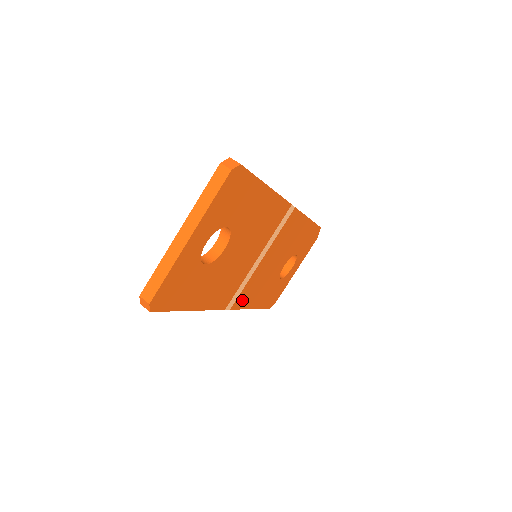
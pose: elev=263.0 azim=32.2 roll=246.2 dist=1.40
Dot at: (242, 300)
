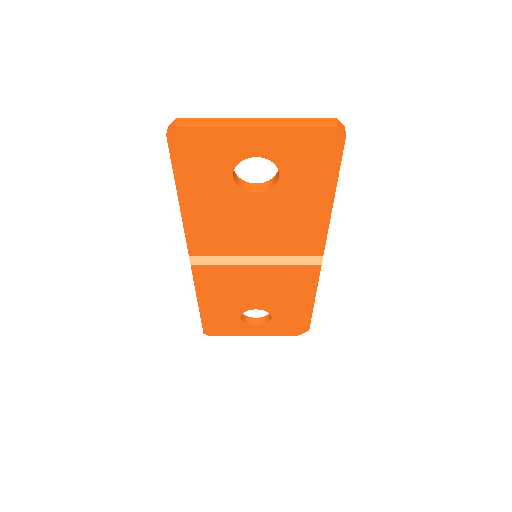
Dot at: (205, 275)
